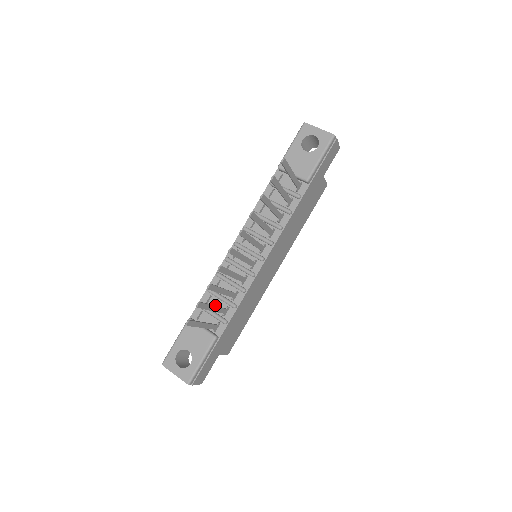
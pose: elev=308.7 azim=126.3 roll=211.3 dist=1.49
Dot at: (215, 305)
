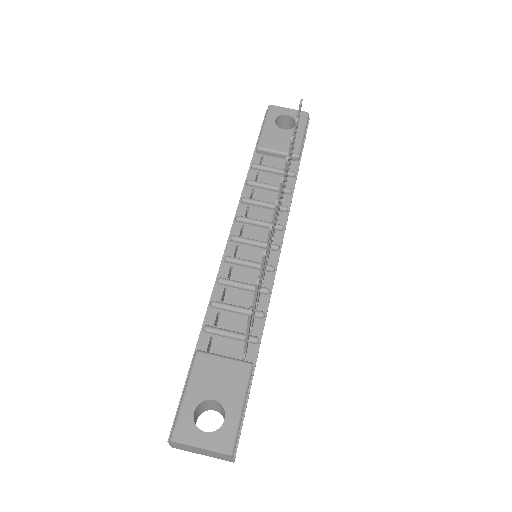
Dot at: (230, 322)
